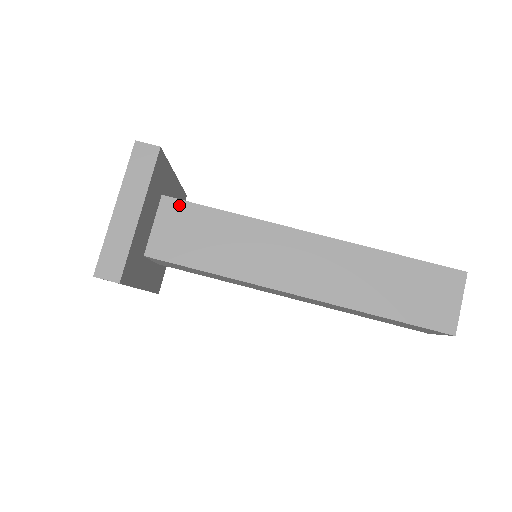
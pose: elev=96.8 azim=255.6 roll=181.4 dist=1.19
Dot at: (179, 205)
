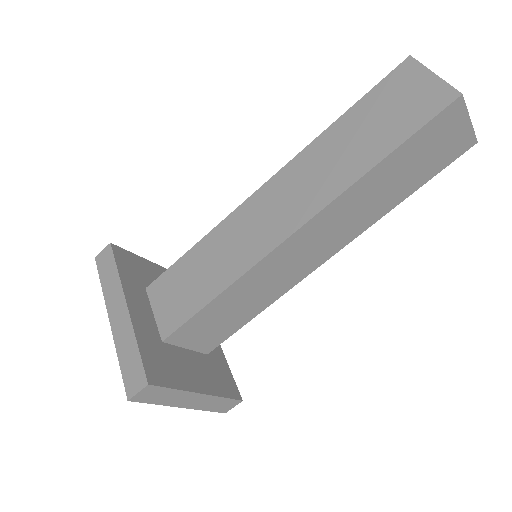
Dot at: (182, 331)
